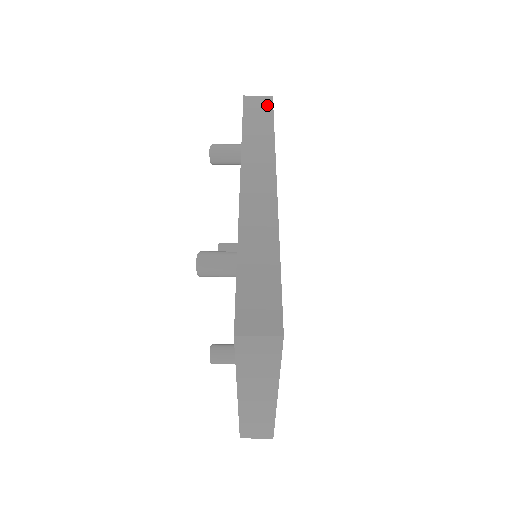
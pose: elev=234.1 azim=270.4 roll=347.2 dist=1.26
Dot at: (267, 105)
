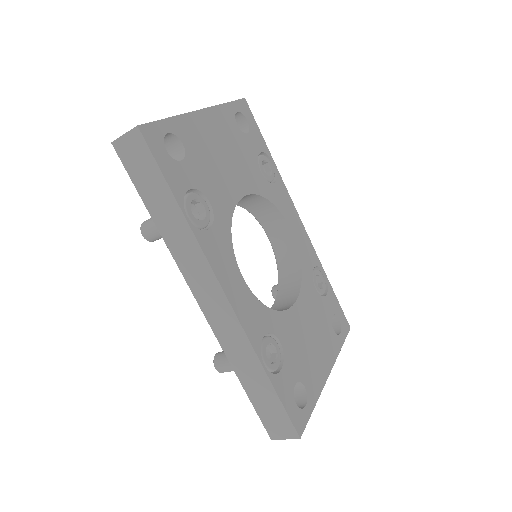
Dot at: (144, 153)
